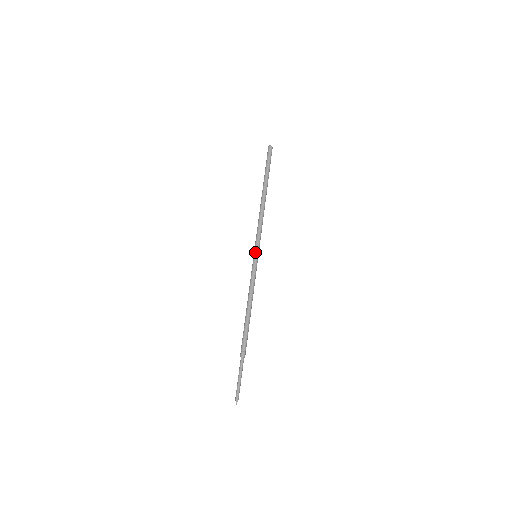
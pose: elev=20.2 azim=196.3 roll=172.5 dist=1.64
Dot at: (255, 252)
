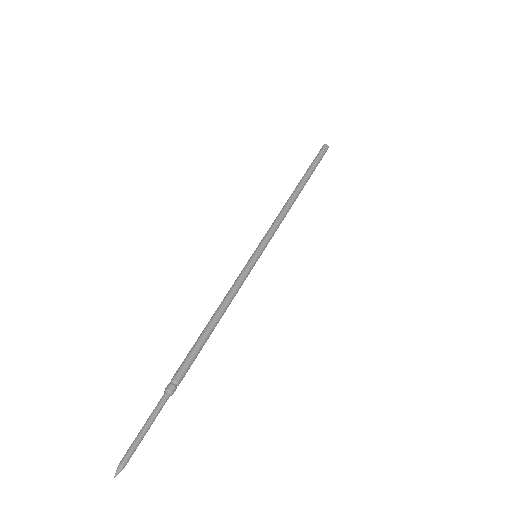
Dot at: (258, 250)
